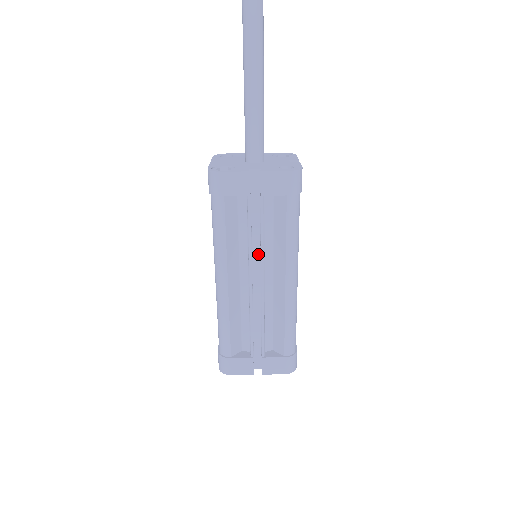
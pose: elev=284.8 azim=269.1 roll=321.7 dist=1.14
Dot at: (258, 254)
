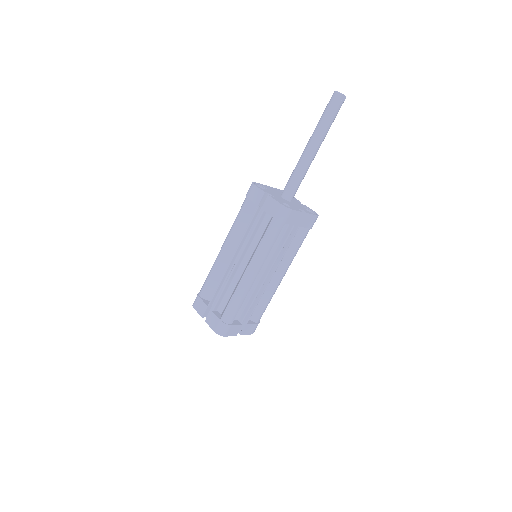
Dot at: occluded
